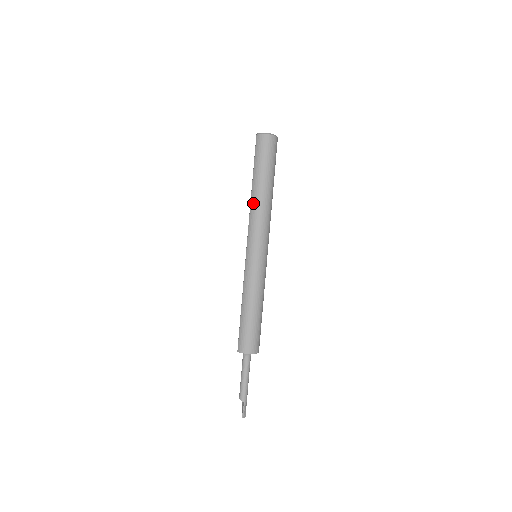
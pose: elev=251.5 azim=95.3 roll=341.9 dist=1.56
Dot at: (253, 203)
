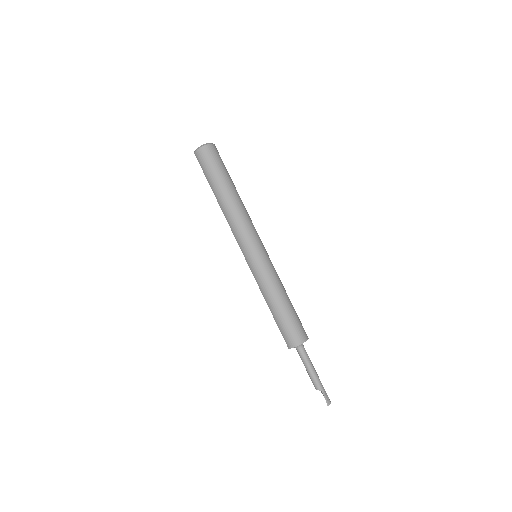
Dot at: (225, 212)
